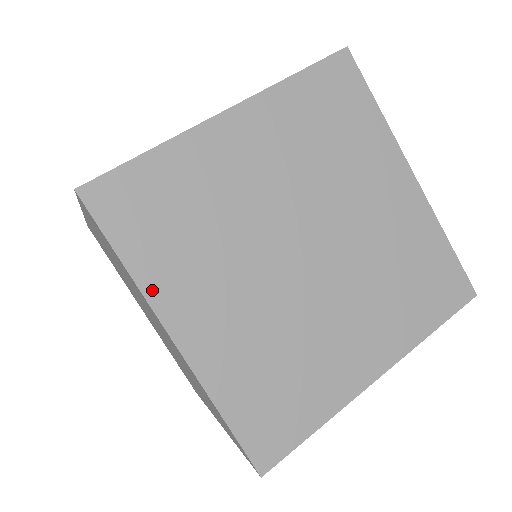
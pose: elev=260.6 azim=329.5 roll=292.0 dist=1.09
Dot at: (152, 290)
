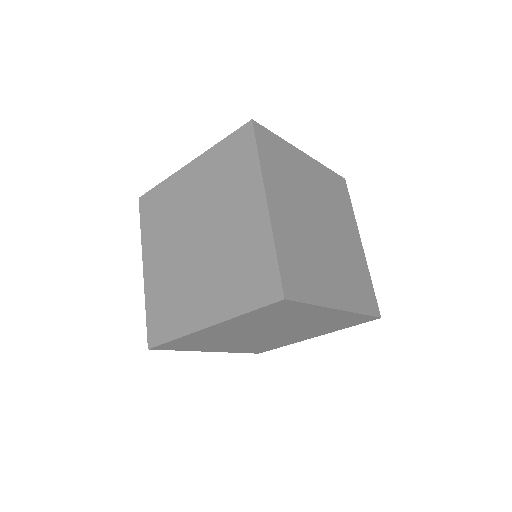
Dot at: (266, 176)
